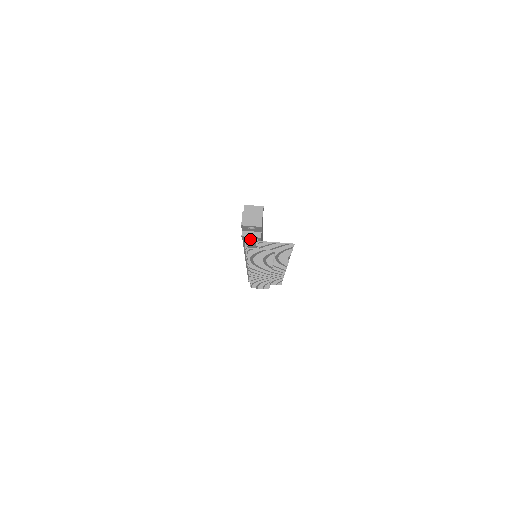
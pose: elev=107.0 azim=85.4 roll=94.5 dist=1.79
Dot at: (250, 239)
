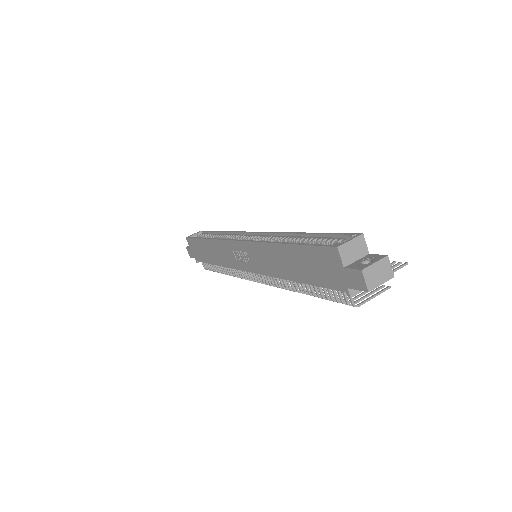
Dot at: occluded
